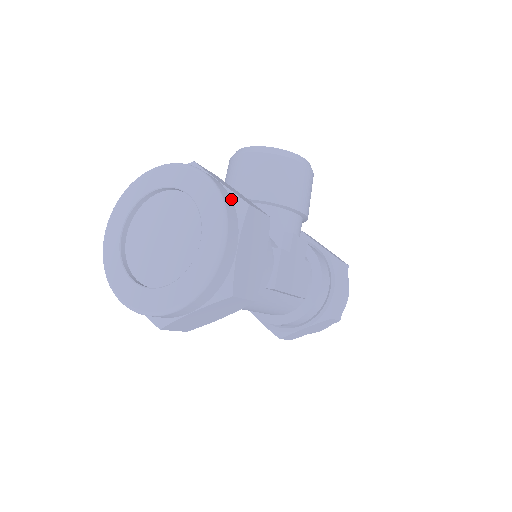
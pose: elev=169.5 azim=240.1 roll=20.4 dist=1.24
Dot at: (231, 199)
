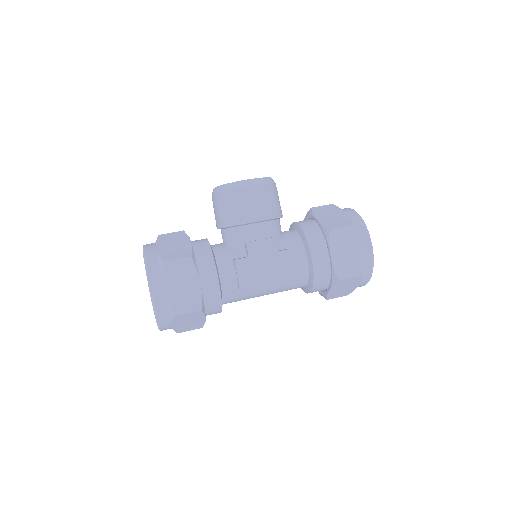
Dot at: (158, 261)
